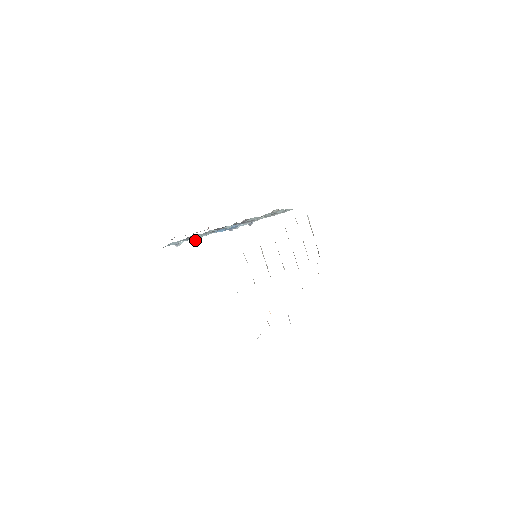
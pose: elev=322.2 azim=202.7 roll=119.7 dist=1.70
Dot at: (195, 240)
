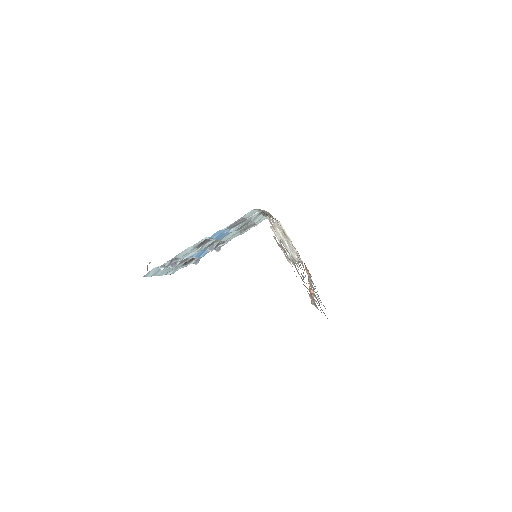
Dot at: (174, 266)
